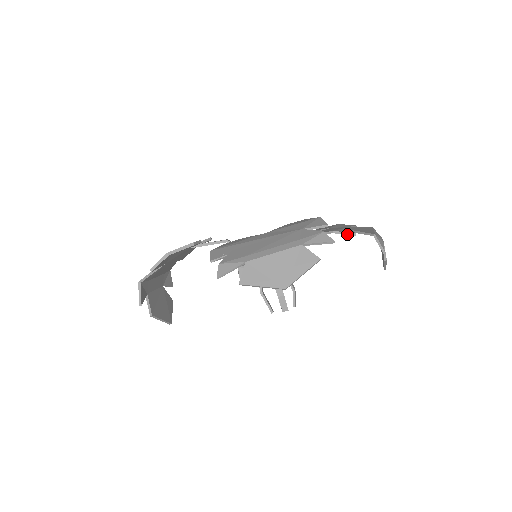
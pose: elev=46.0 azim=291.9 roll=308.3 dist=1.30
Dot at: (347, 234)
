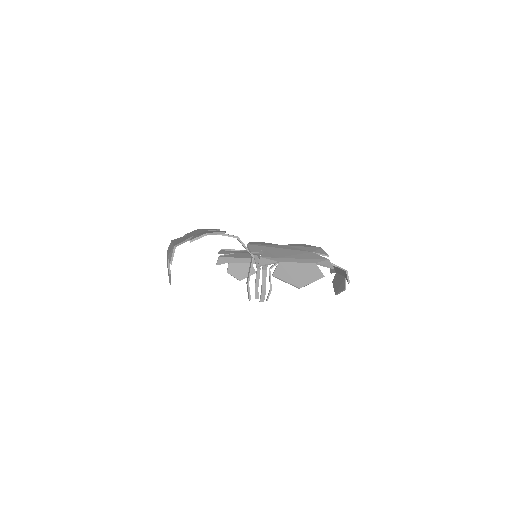
Dot at: occluded
